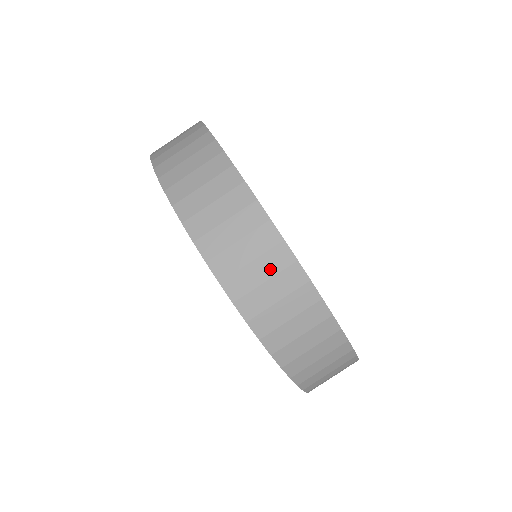
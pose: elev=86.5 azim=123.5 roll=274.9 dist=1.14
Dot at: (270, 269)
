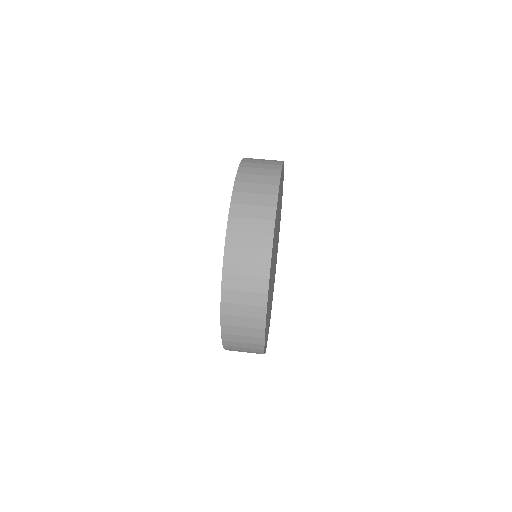
Dot at: (253, 273)
